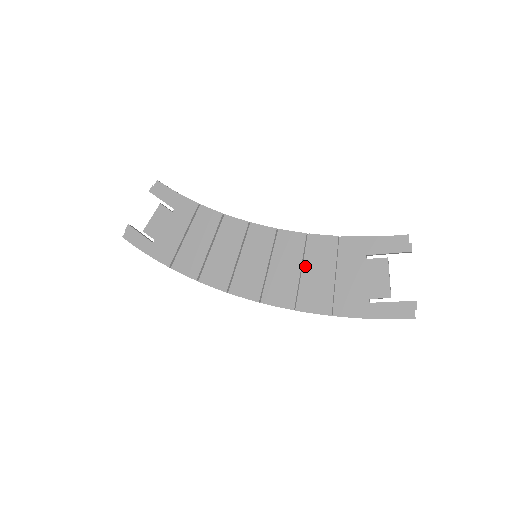
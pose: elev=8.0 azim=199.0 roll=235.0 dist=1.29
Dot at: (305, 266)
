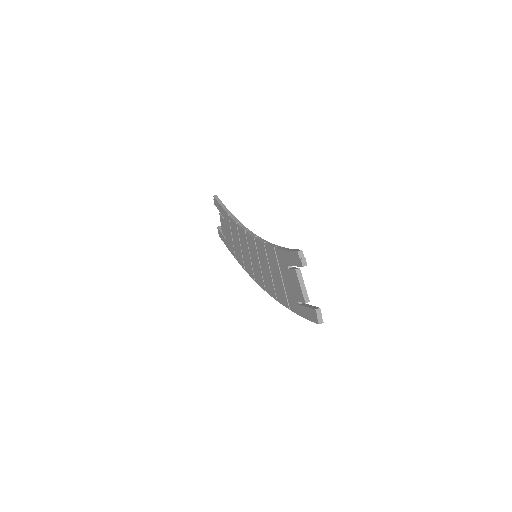
Dot at: (270, 269)
